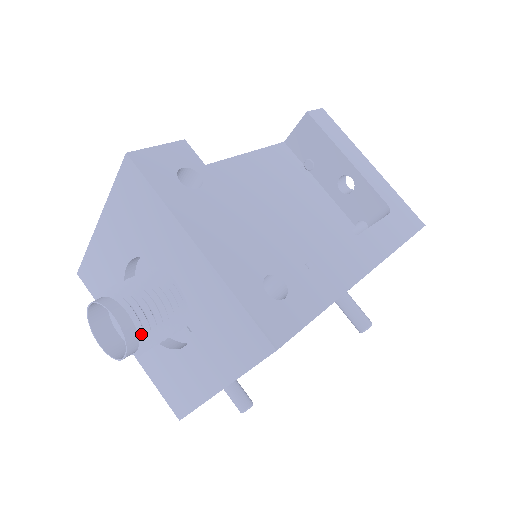
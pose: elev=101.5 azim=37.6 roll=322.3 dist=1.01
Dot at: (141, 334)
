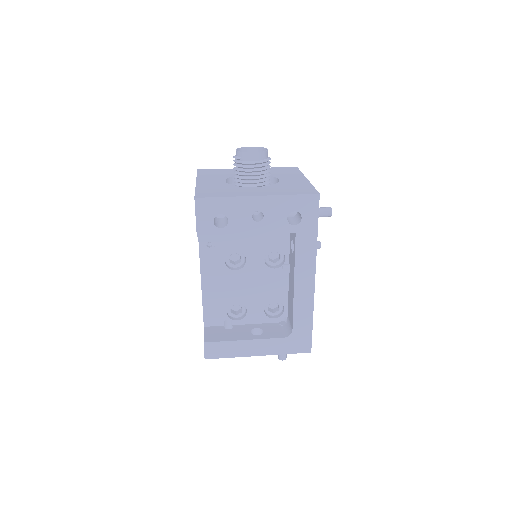
Dot at: occluded
